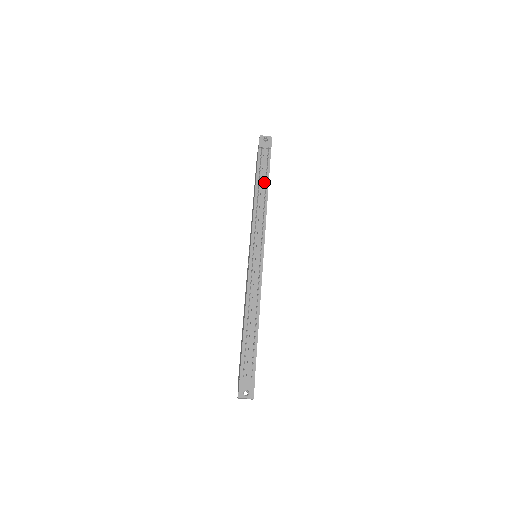
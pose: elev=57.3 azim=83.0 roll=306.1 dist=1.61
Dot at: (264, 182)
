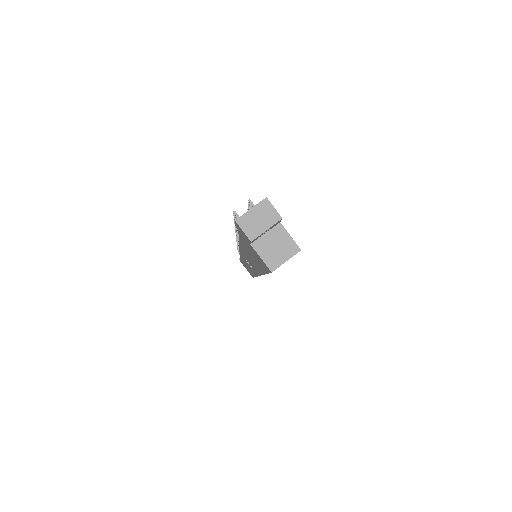
Dot at: occluded
